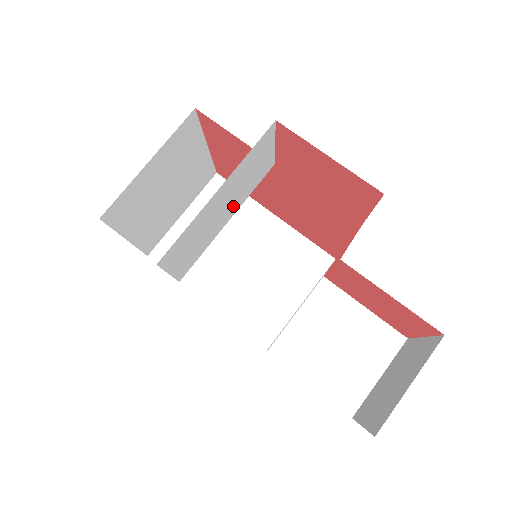
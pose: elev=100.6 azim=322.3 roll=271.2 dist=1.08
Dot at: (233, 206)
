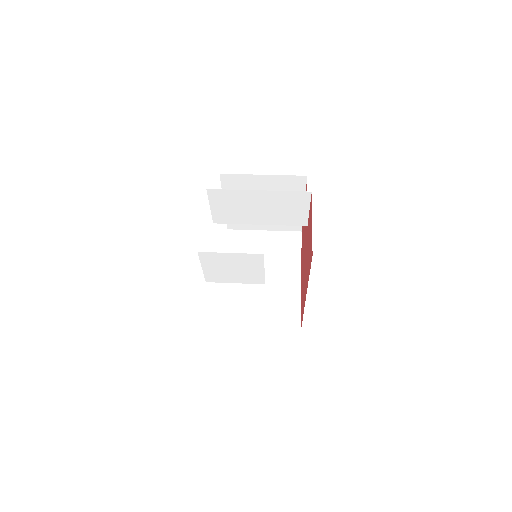
Dot at: (267, 217)
